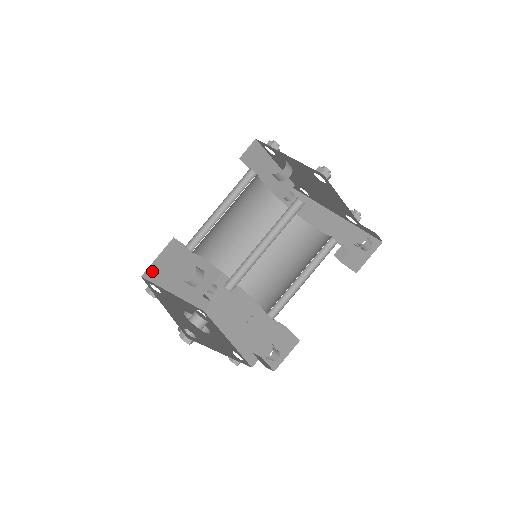
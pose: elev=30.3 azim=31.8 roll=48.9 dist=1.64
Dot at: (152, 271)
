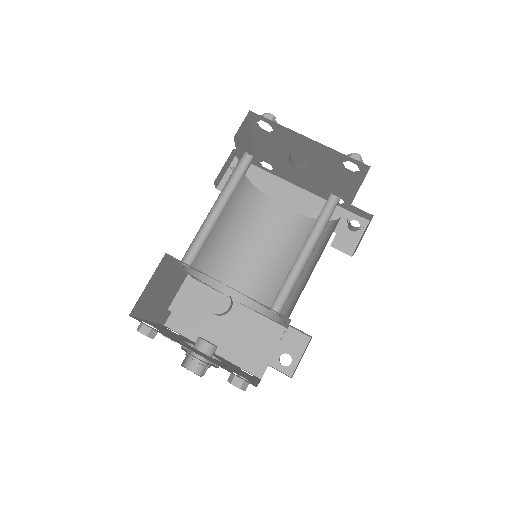
Dot at: (139, 303)
